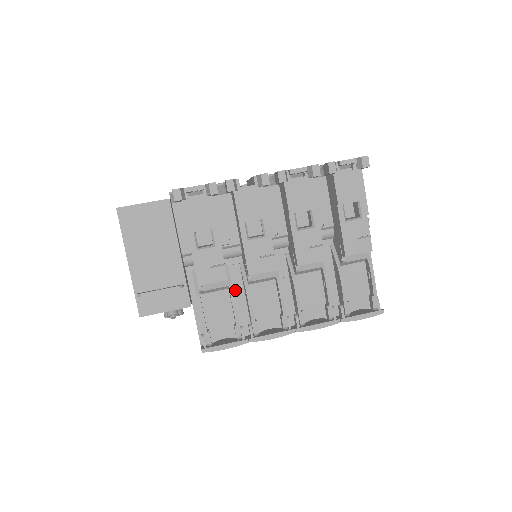
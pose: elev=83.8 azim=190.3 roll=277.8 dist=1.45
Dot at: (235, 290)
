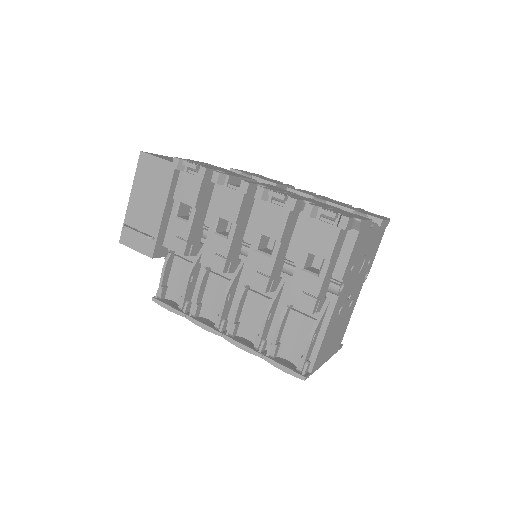
Dot at: (202, 270)
